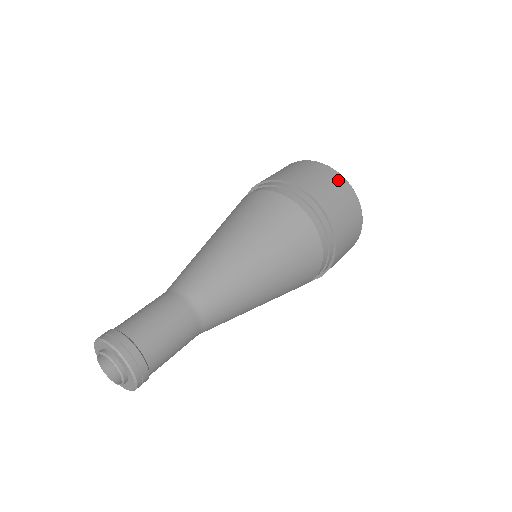
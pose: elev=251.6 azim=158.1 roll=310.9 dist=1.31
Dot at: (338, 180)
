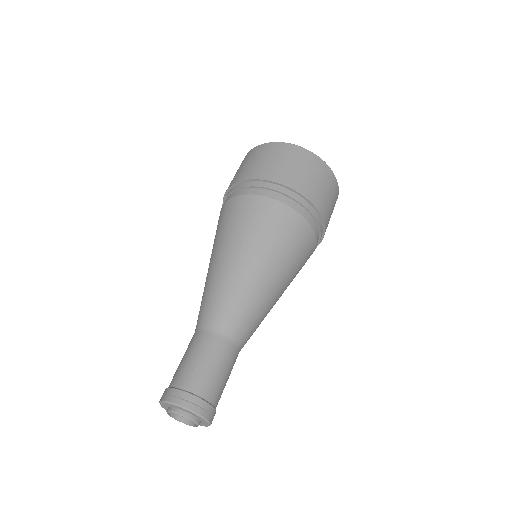
Dot at: (331, 180)
